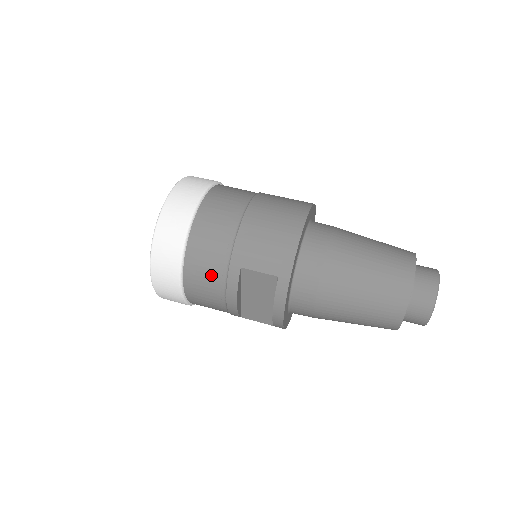
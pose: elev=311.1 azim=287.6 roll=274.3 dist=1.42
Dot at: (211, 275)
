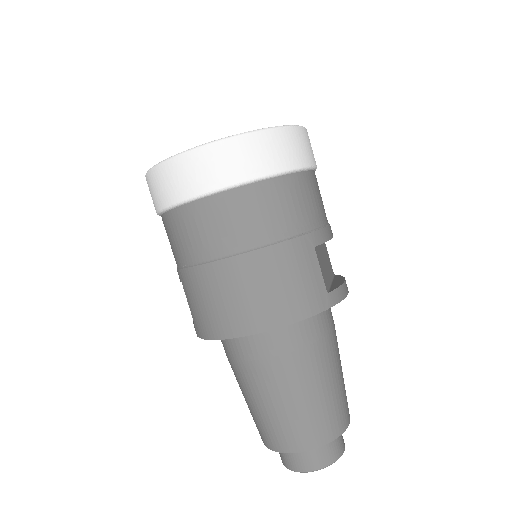
Dot at: occluded
